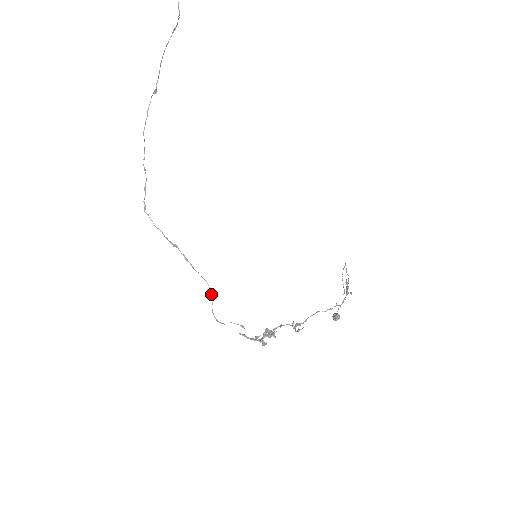
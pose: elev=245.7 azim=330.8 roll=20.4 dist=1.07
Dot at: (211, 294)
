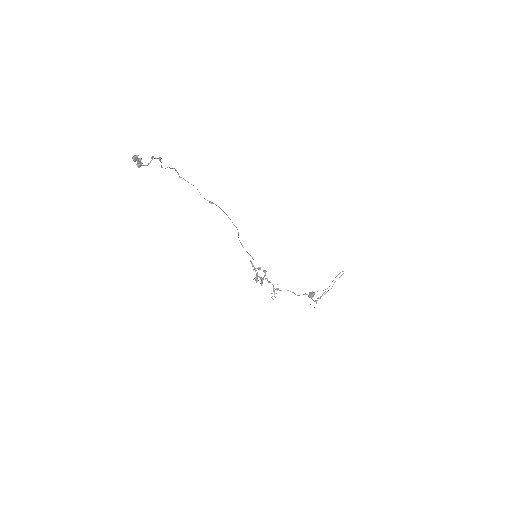
Dot at: occluded
